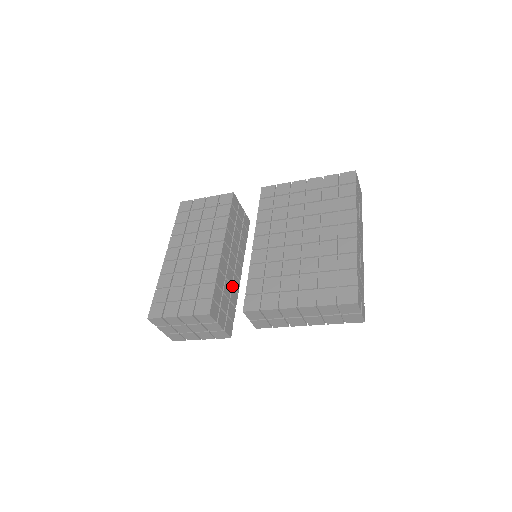
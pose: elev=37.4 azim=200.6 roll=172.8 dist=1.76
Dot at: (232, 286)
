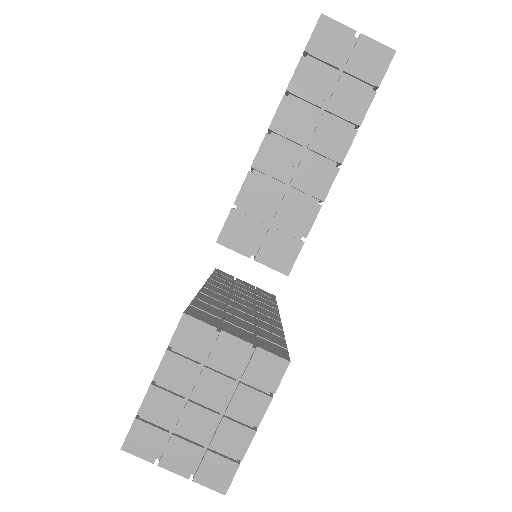
Dot at: occluded
